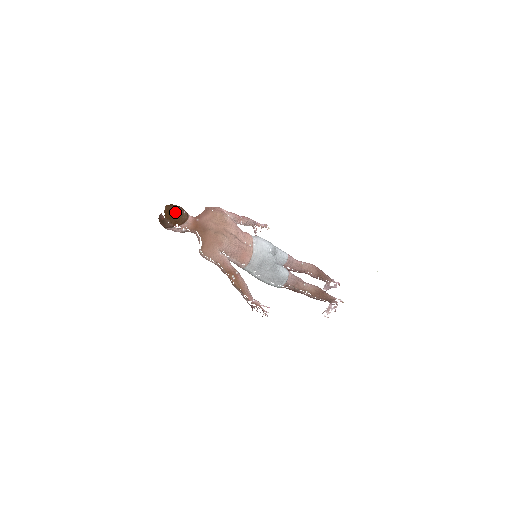
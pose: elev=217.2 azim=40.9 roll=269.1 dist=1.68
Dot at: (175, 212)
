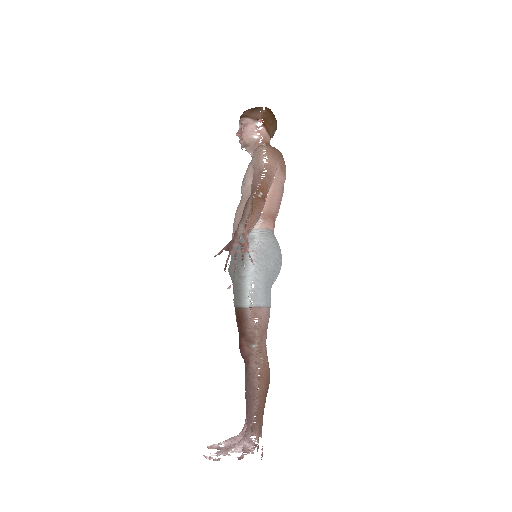
Dot at: occluded
